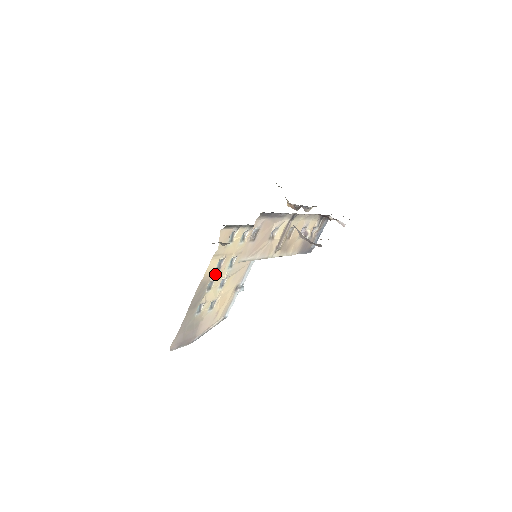
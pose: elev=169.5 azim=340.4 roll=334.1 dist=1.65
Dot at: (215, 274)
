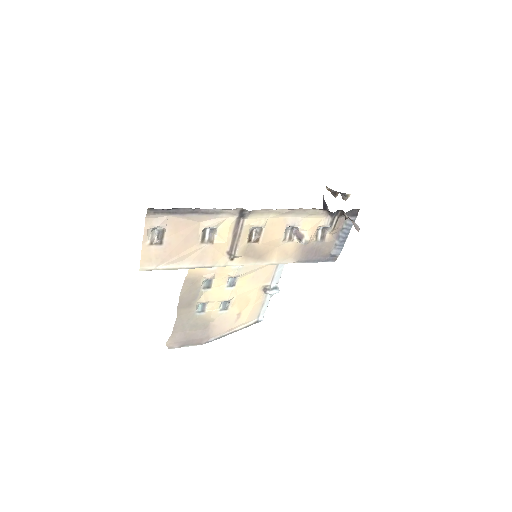
Dot at: (210, 271)
